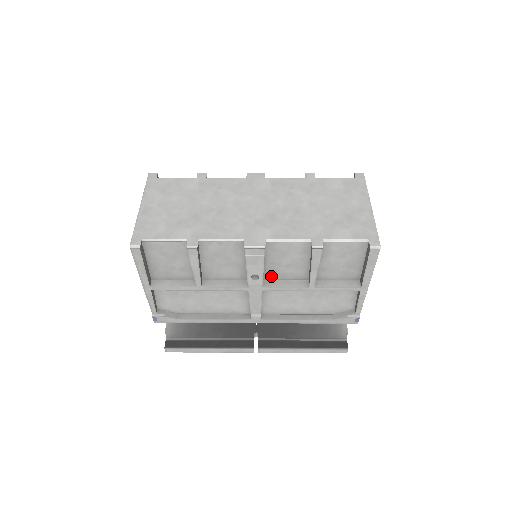
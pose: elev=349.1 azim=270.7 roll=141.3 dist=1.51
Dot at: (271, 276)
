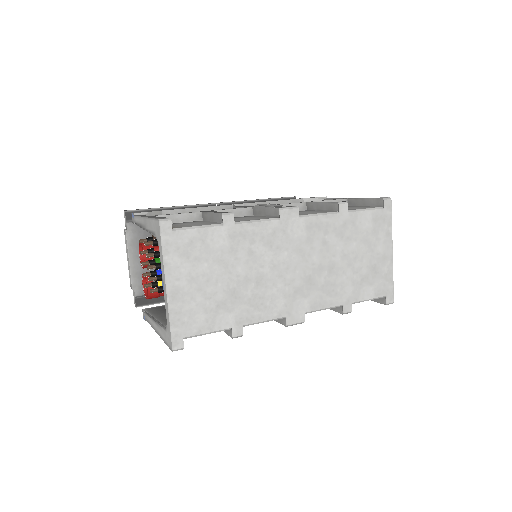
Dot at: occluded
